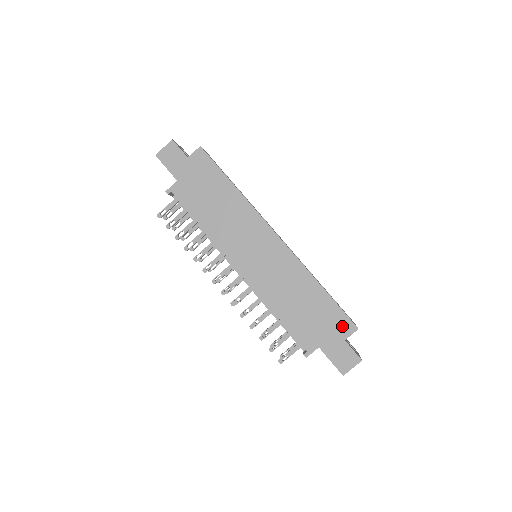
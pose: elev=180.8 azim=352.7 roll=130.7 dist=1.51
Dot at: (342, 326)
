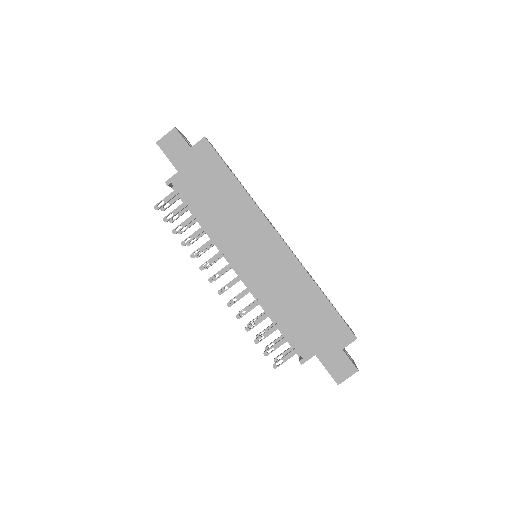
Dot at: (341, 335)
